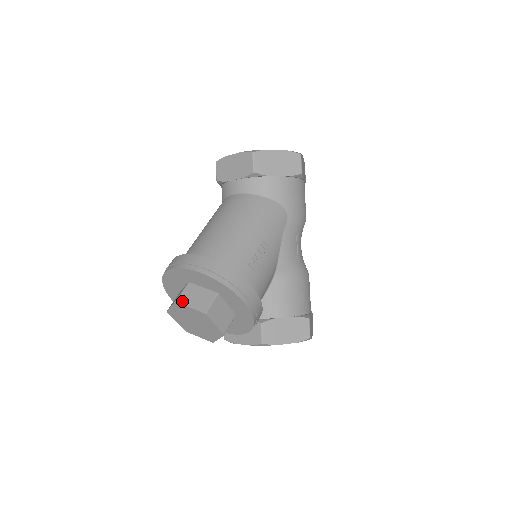
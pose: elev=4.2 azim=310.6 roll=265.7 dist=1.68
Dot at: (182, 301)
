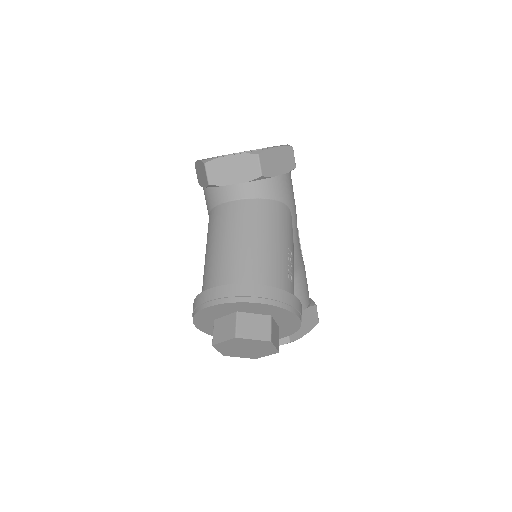
Dot at: (242, 335)
